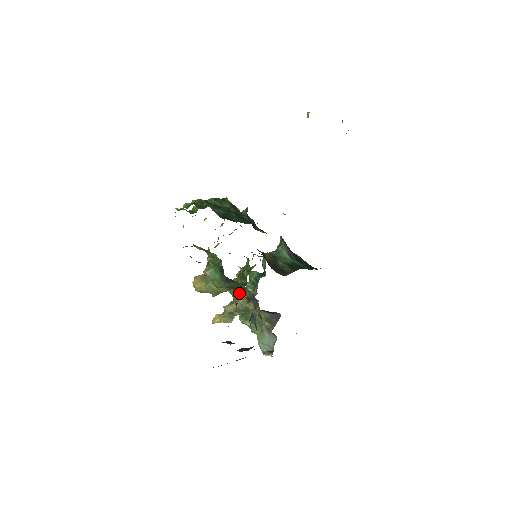
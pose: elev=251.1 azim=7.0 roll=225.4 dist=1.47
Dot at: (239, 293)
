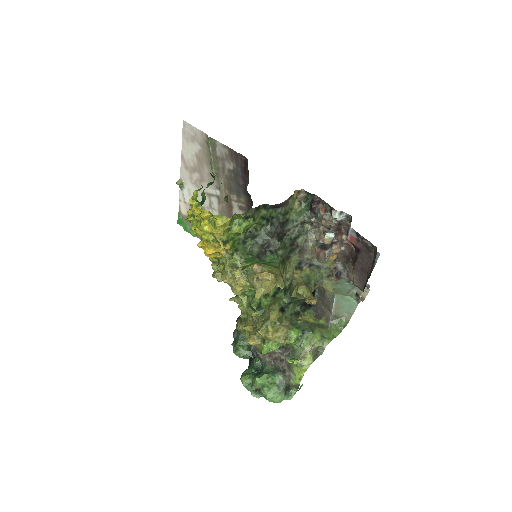
Dot at: (282, 303)
